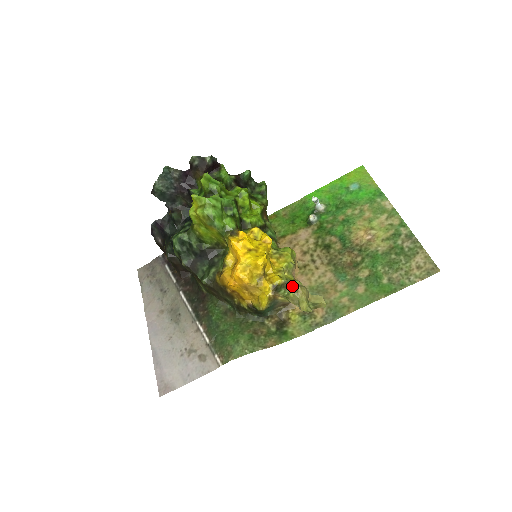
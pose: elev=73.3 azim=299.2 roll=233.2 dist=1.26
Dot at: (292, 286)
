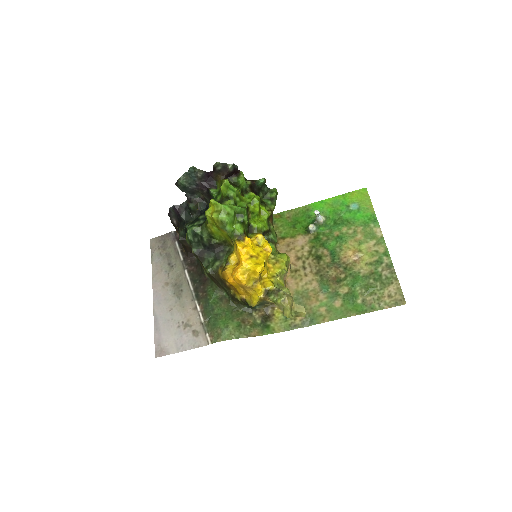
Dot at: (281, 295)
